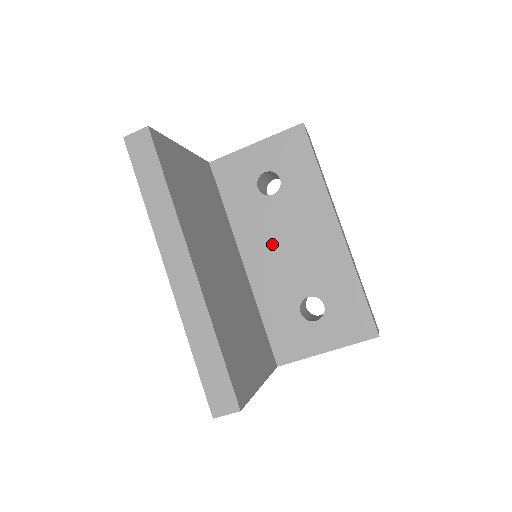
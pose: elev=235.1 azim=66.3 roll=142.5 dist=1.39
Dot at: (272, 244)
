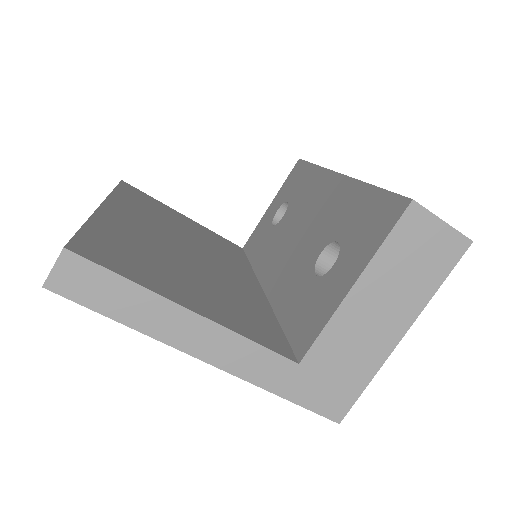
Dot at: (285, 248)
